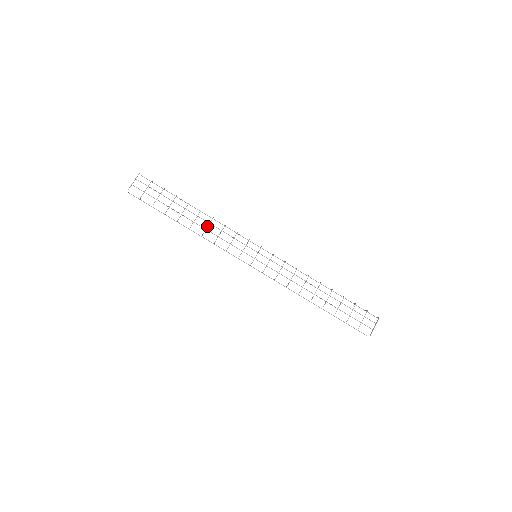
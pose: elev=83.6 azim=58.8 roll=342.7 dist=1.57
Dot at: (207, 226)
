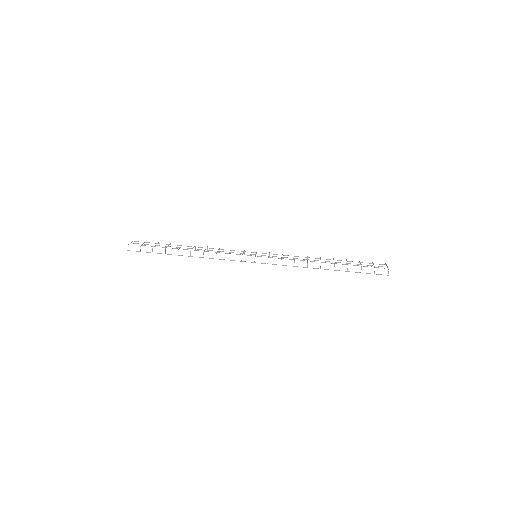
Dot at: (205, 249)
